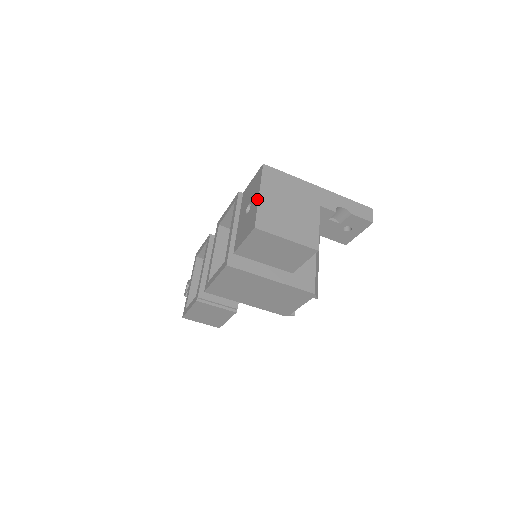
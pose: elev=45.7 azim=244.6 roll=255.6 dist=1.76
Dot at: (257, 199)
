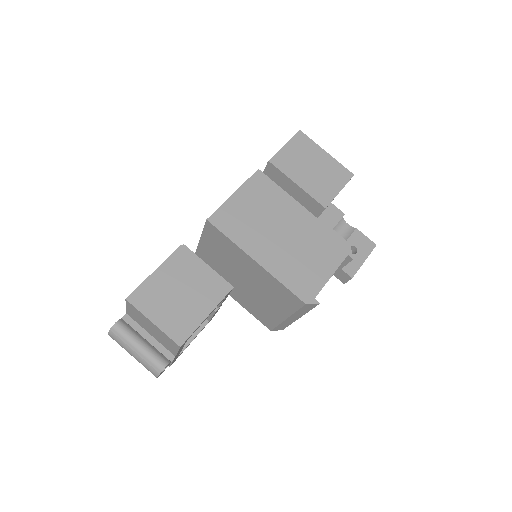
Dot at: occluded
